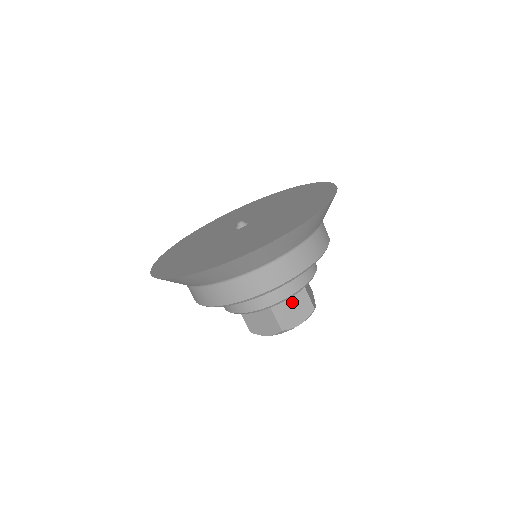
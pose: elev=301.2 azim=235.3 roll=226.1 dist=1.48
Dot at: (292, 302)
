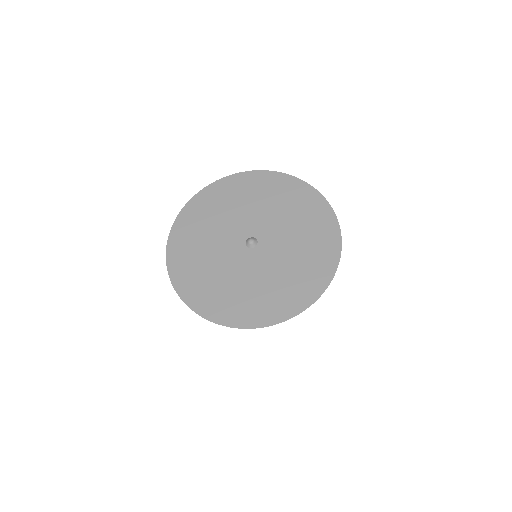
Dot at: occluded
